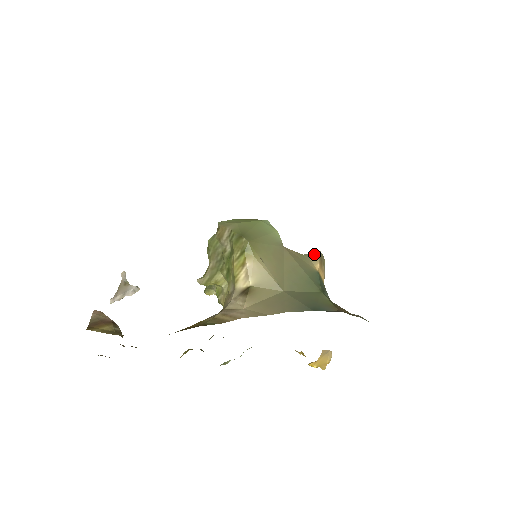
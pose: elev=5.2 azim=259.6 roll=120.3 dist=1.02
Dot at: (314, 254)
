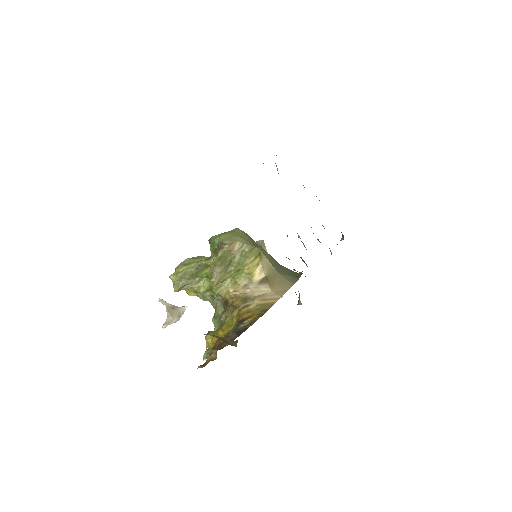
Dot at: (262, 243)
